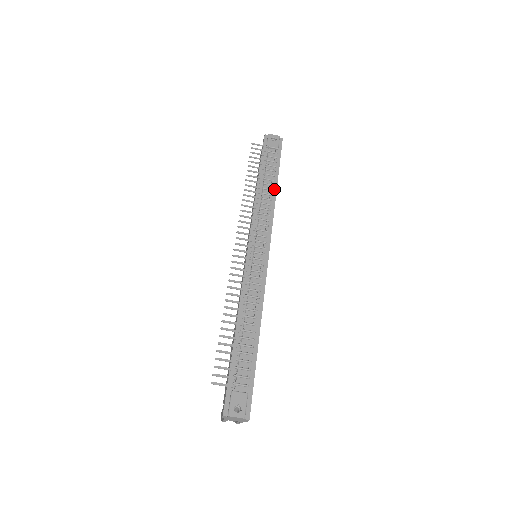
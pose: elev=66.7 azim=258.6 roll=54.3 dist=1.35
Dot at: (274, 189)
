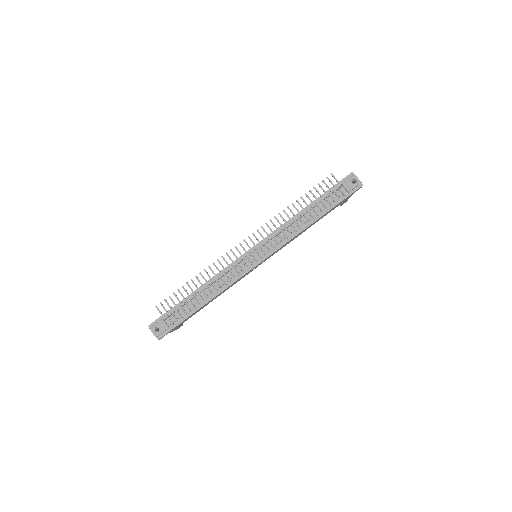
Dot at: (311, 221)
